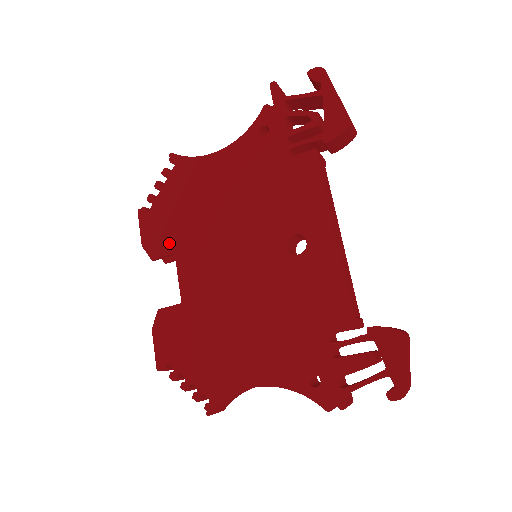
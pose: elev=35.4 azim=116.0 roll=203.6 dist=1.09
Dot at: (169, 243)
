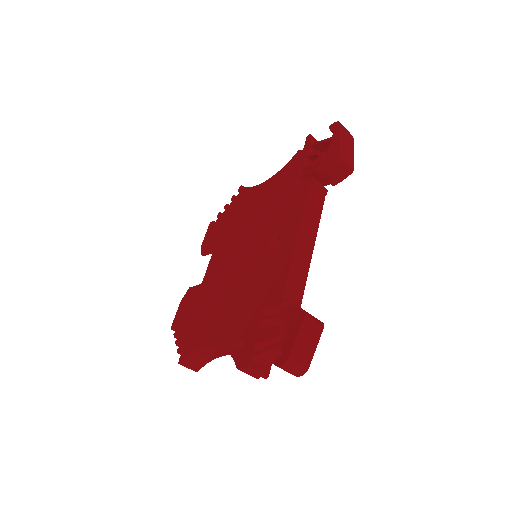
Dot at: (214, 243)
